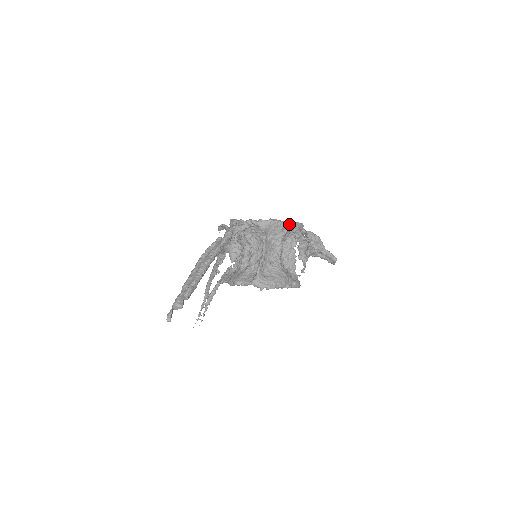
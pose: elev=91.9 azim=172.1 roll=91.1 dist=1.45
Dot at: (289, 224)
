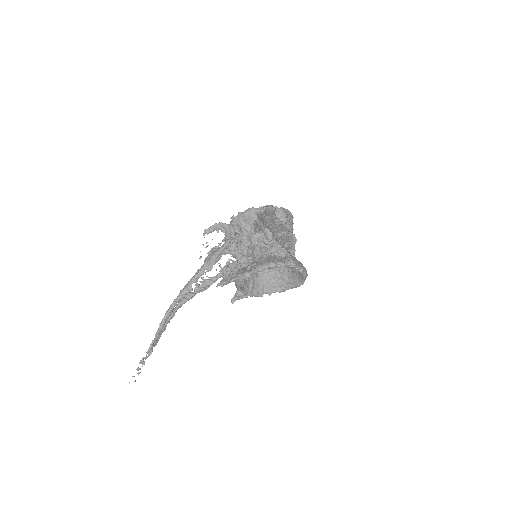
Dot at: occluded
